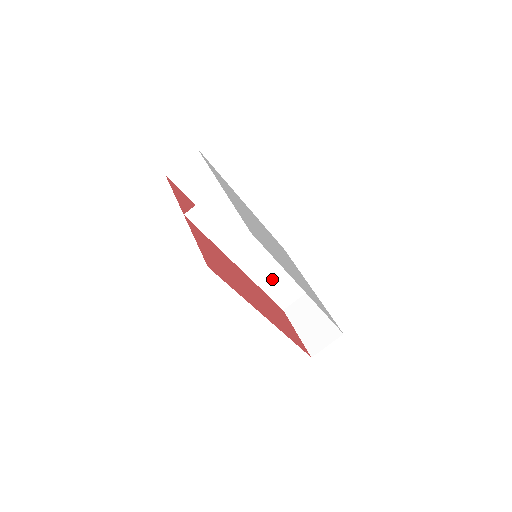
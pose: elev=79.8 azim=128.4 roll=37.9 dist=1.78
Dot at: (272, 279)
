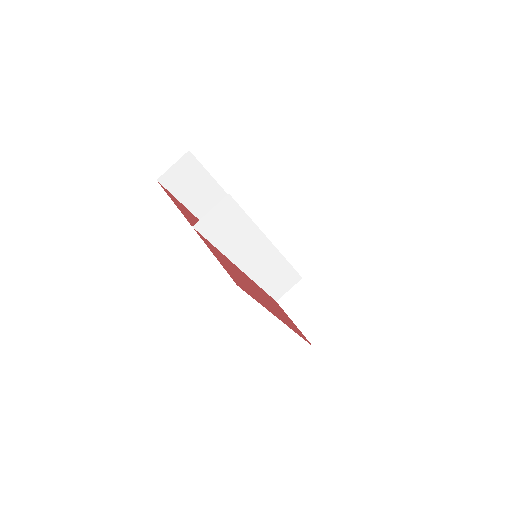
Dot at: (269, 275)
